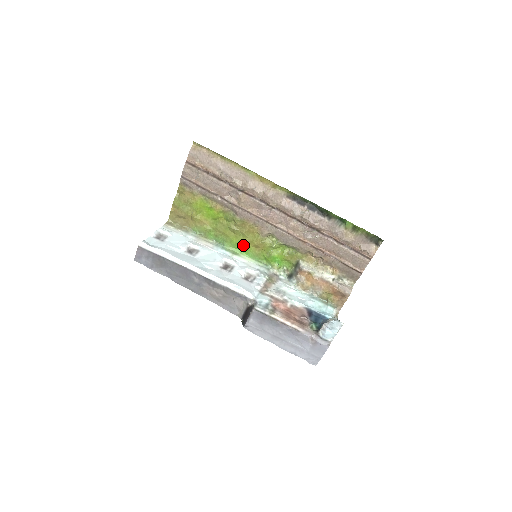
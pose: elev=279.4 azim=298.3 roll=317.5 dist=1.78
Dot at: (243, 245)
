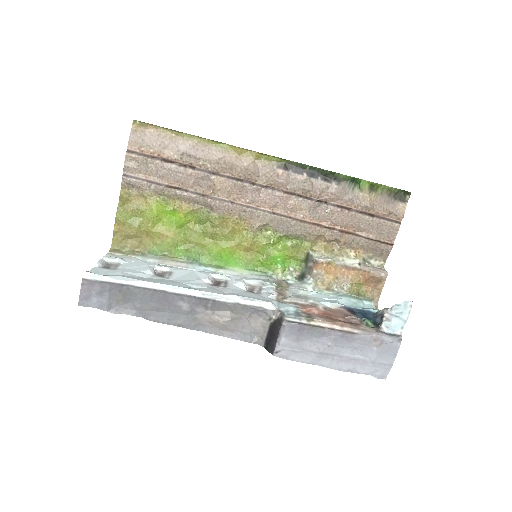
Dot at: (228, 253)
